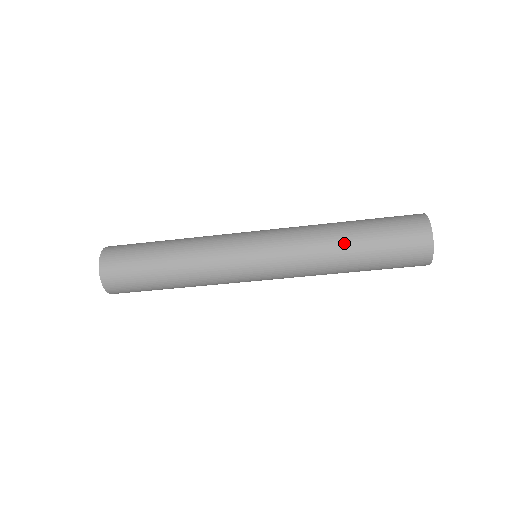
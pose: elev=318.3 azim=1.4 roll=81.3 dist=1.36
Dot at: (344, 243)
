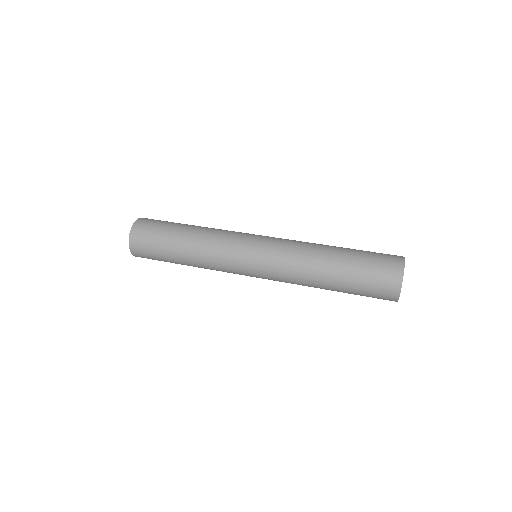
Dot at: (326, 270)
